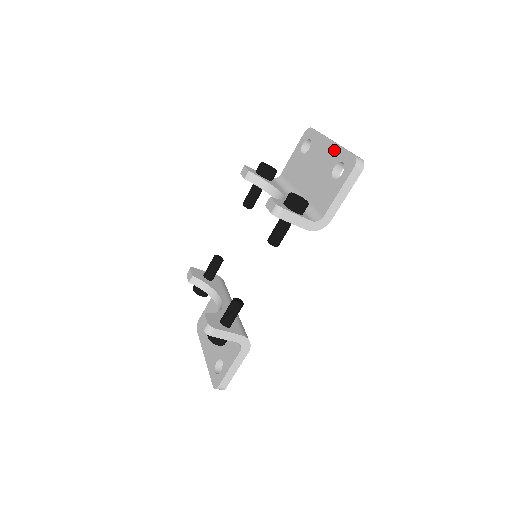
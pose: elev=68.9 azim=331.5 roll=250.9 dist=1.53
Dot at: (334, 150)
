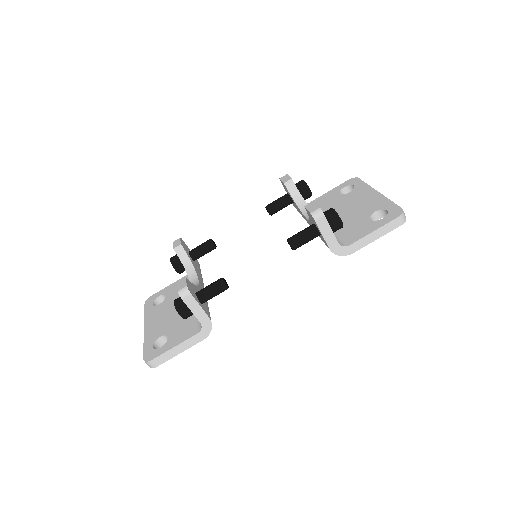
Dot at: (380, 199)
